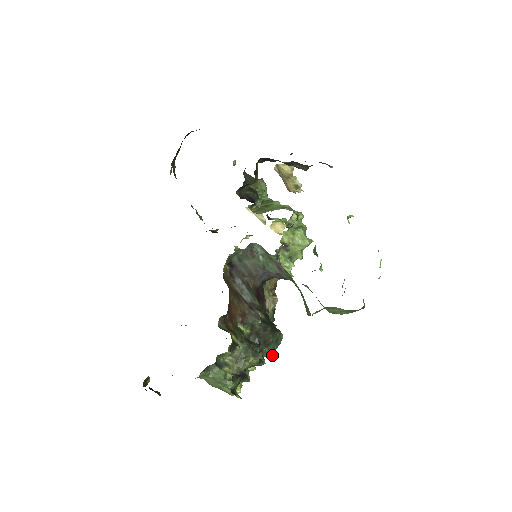
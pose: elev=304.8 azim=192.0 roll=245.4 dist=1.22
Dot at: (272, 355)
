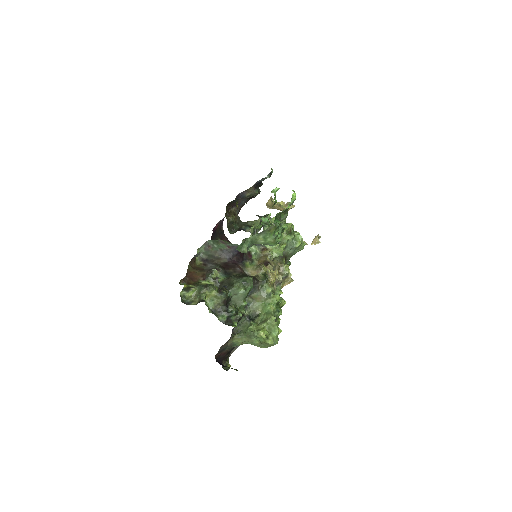
Dot at: (247, 292)
